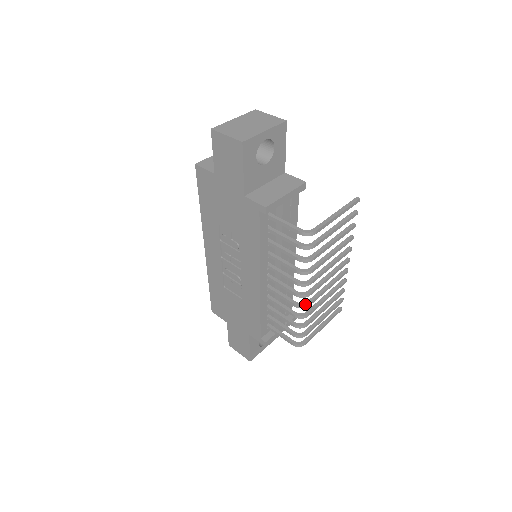
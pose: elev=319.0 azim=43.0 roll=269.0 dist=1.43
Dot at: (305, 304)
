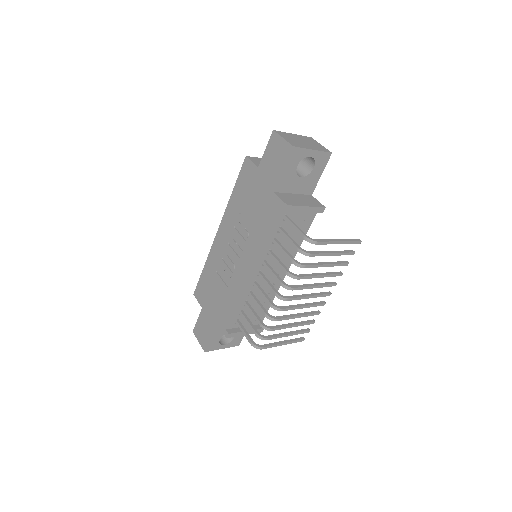
Dot at: (279, 307)
